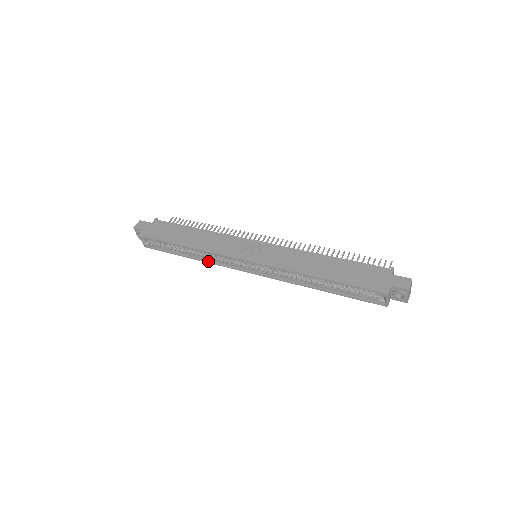
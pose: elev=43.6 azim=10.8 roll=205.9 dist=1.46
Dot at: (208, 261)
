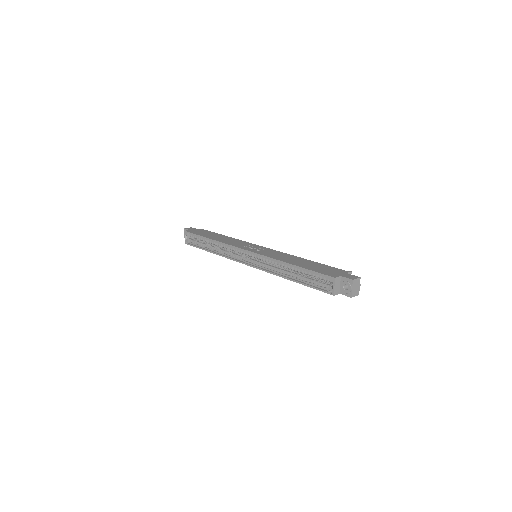
Dot at: (221, 254)
